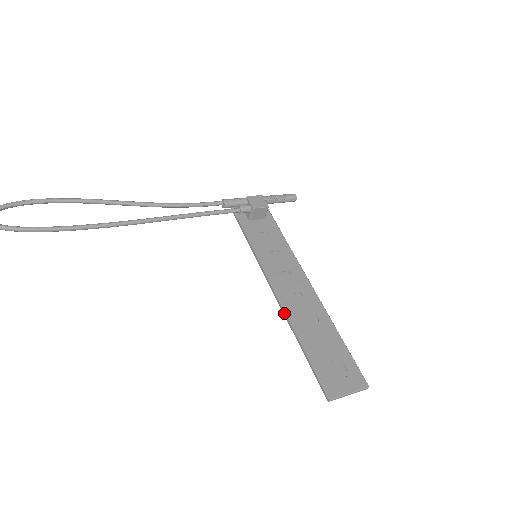
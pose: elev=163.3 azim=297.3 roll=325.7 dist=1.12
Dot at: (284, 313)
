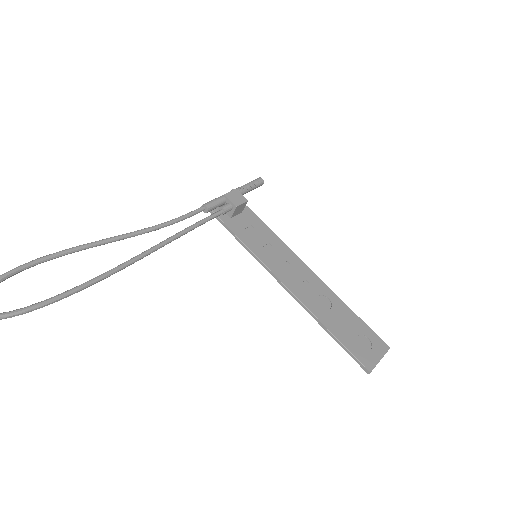
Dot at: (302, 305)
